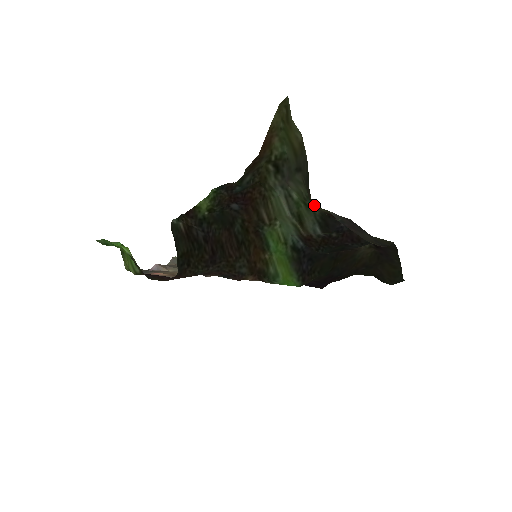
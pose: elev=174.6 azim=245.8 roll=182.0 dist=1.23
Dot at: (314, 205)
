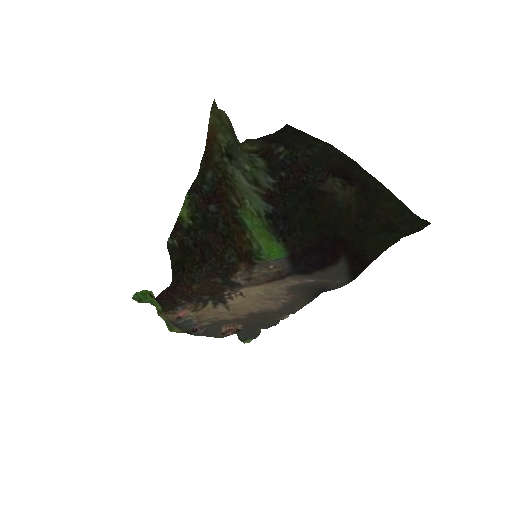
Dot at: (240, 146)
